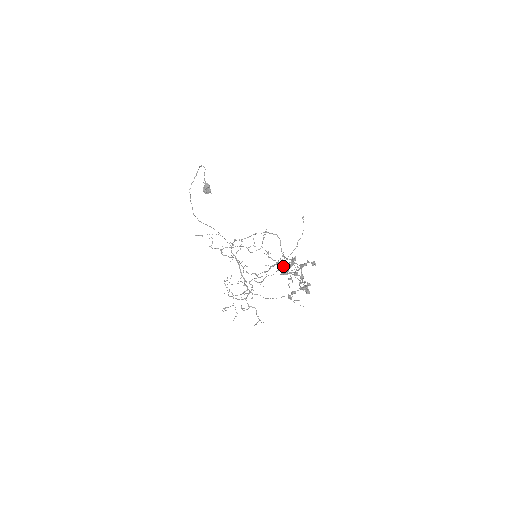
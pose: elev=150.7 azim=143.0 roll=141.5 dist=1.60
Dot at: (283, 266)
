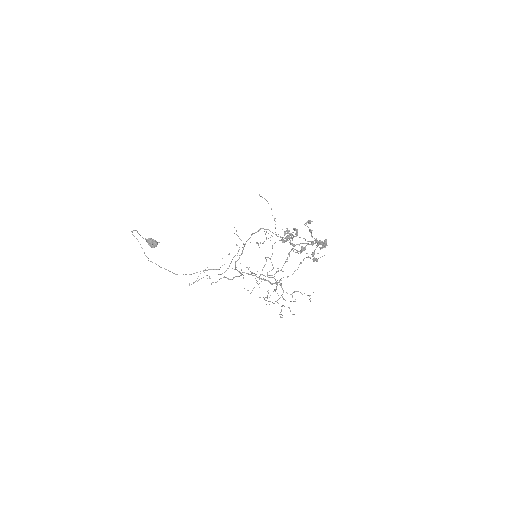
Dot at: occluded
